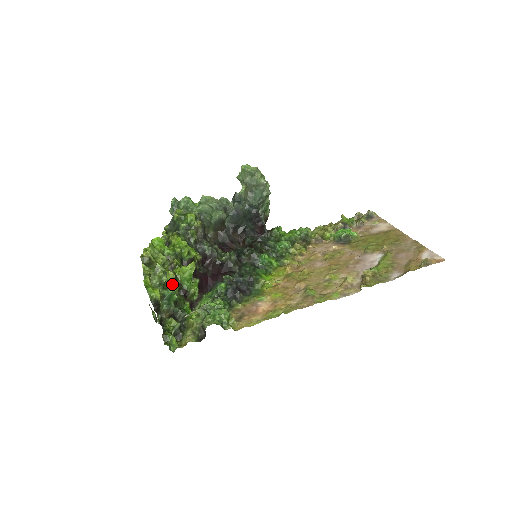
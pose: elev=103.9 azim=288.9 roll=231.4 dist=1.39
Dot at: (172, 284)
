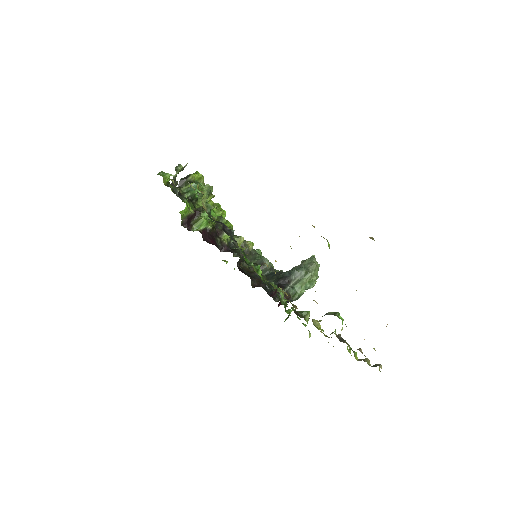
Dot at: (201, 206)
